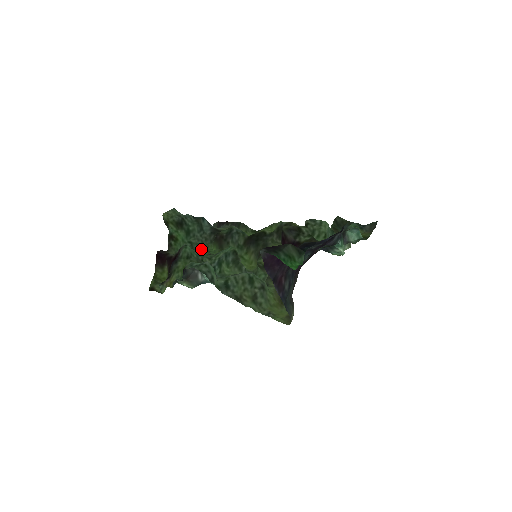
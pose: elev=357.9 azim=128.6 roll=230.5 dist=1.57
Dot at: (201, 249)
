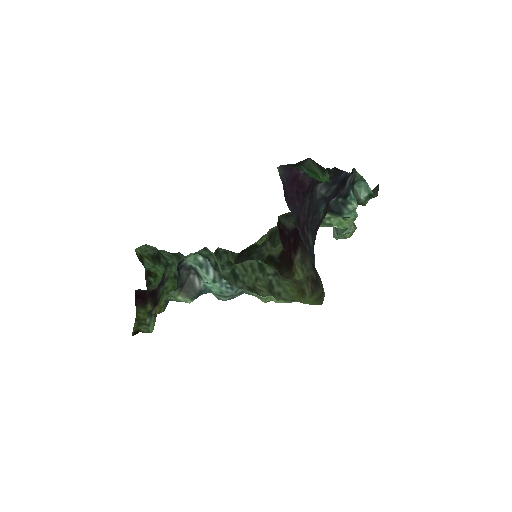
Dot at: occluded
